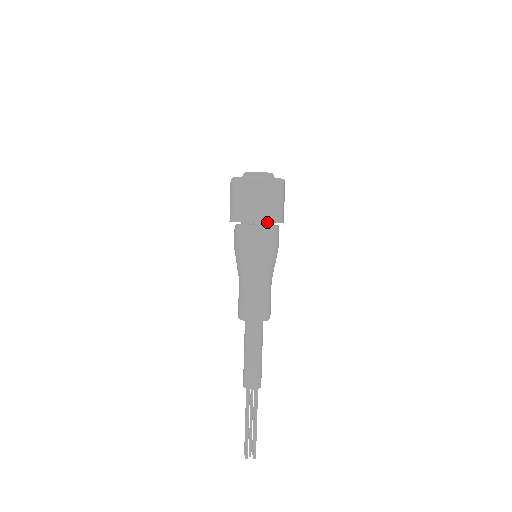
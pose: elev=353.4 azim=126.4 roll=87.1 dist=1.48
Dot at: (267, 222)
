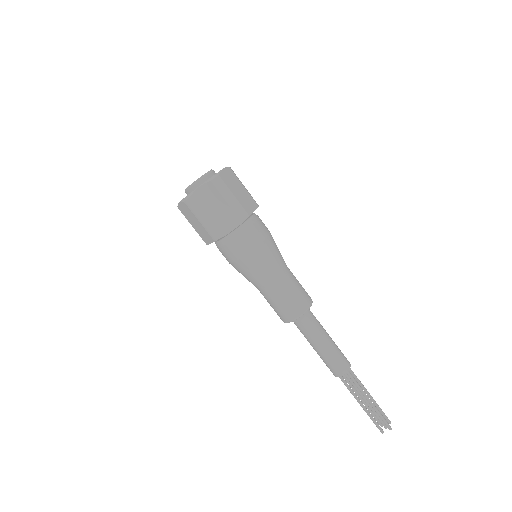
Dot at: (230, 230)
